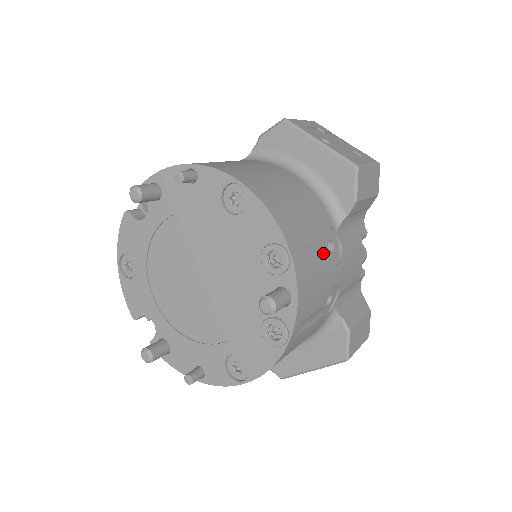
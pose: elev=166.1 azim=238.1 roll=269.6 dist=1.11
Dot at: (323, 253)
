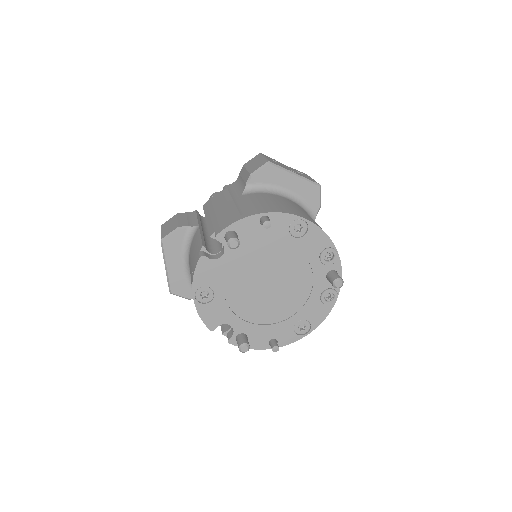
Dot at: occluded
